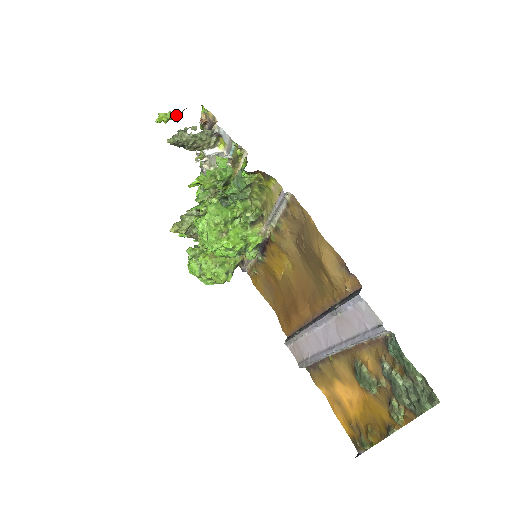
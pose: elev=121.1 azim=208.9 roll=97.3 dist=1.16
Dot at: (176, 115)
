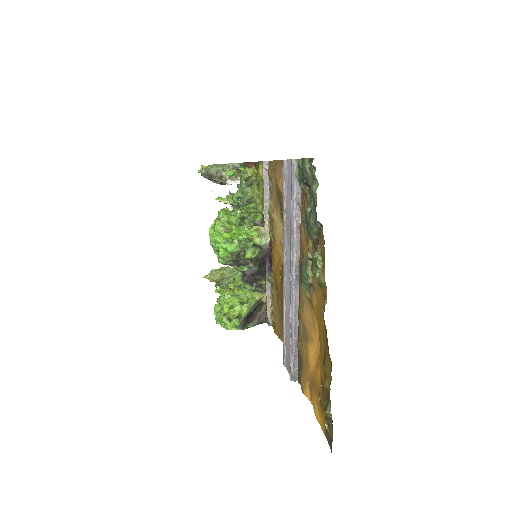
Dot at: occluded
